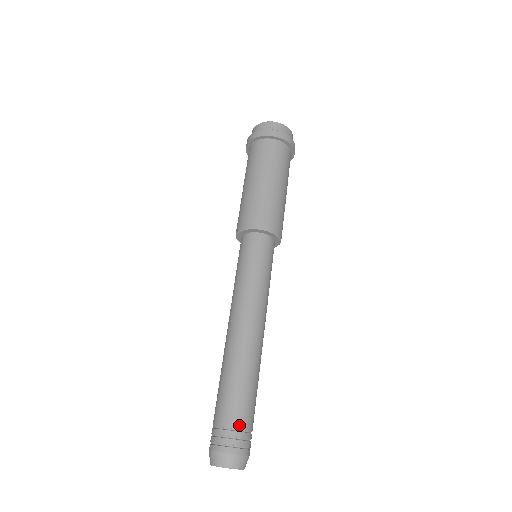
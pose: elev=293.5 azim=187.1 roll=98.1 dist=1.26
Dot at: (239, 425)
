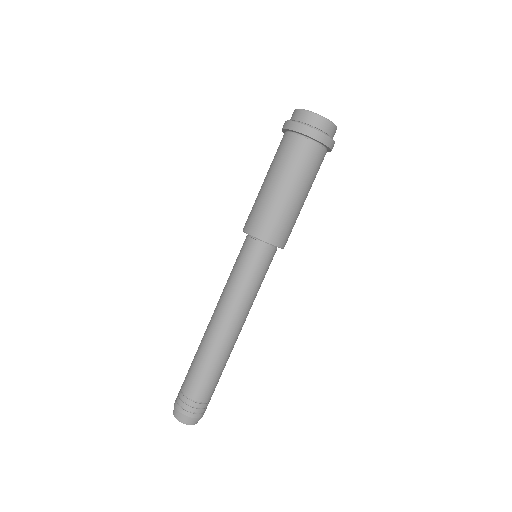
Dot at: (190, 395)
